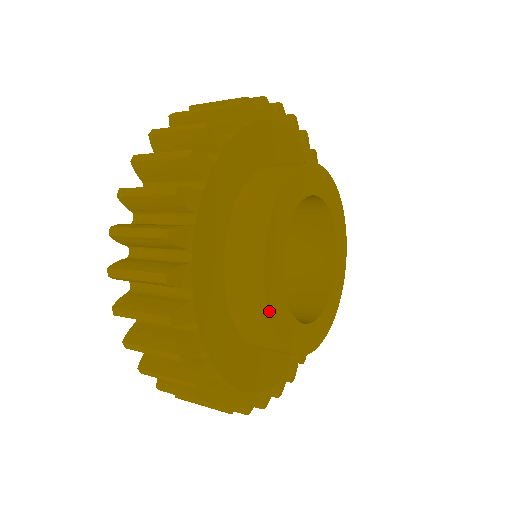
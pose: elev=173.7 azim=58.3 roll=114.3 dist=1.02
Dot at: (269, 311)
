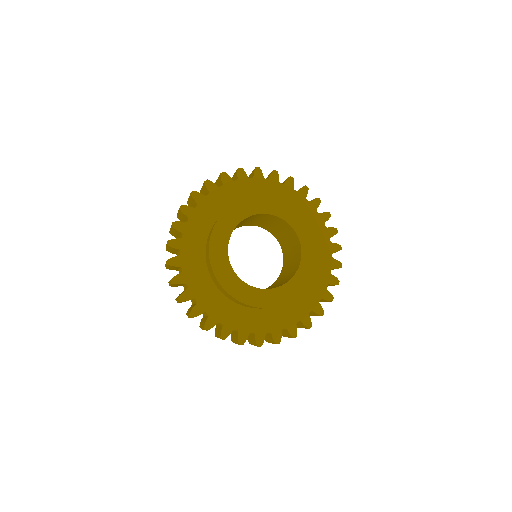
Dot at: (252, 305)
